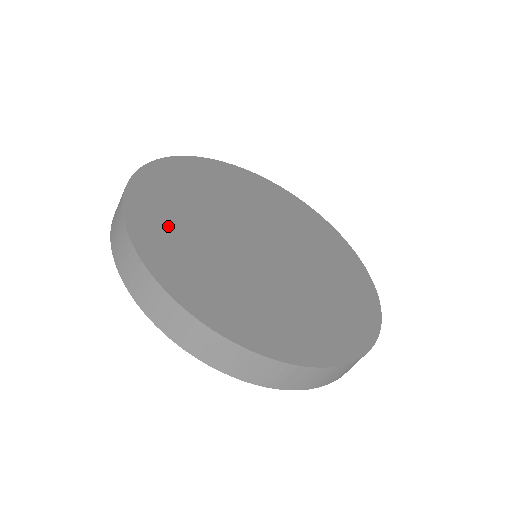
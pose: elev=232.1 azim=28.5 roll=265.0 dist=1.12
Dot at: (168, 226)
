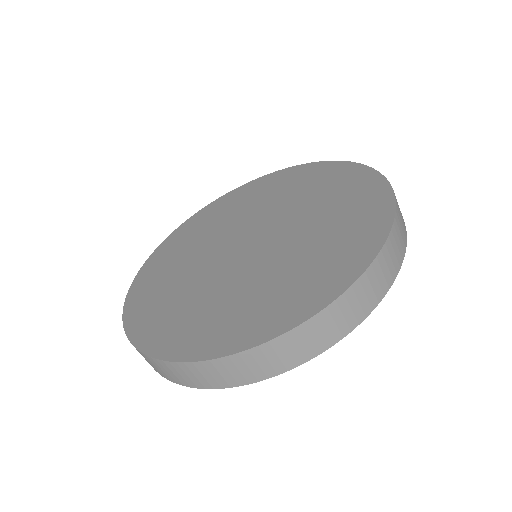
Dot at: (185, 322)
